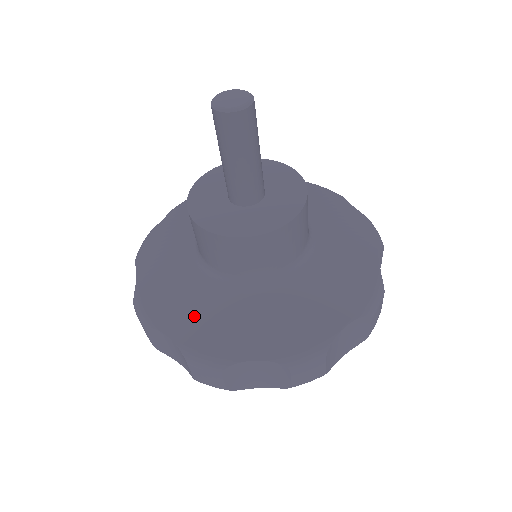
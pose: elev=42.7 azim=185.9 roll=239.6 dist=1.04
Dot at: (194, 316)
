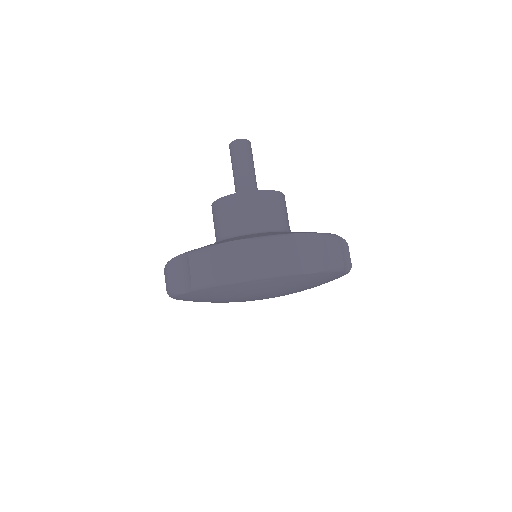
Dot at: occluded
